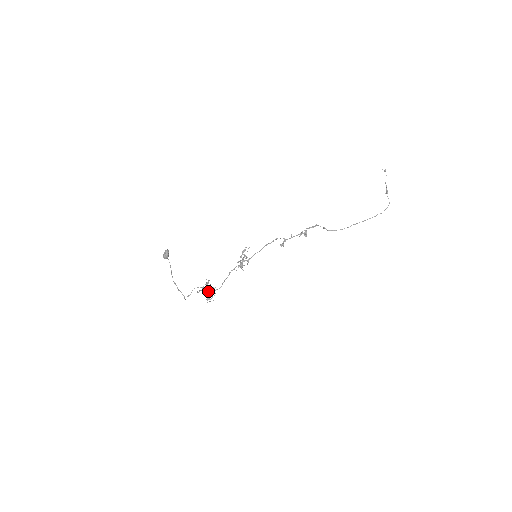
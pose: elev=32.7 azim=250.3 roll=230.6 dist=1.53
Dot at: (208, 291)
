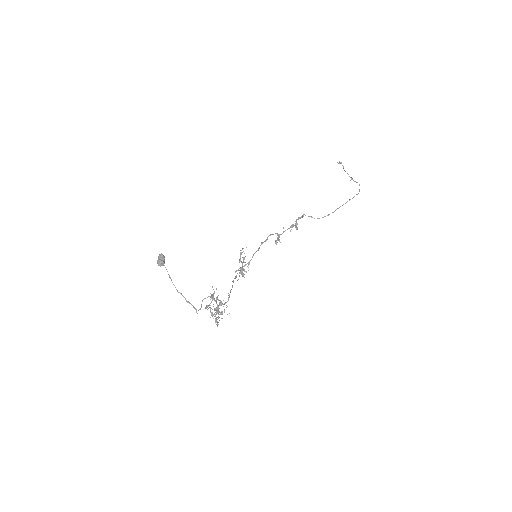
Dot at: (216, 307)
